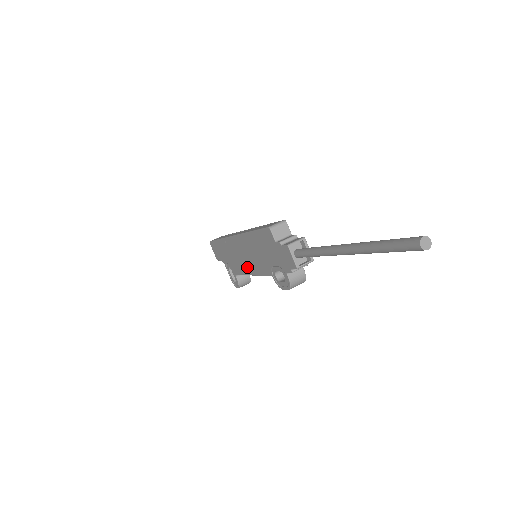
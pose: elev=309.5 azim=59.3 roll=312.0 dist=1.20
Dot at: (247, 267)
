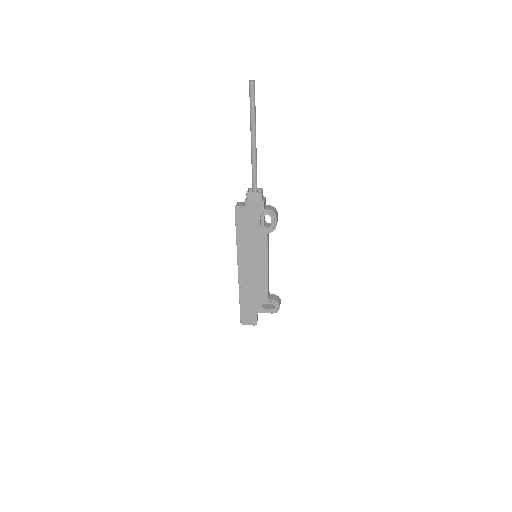
Dot at: (261, 269)
